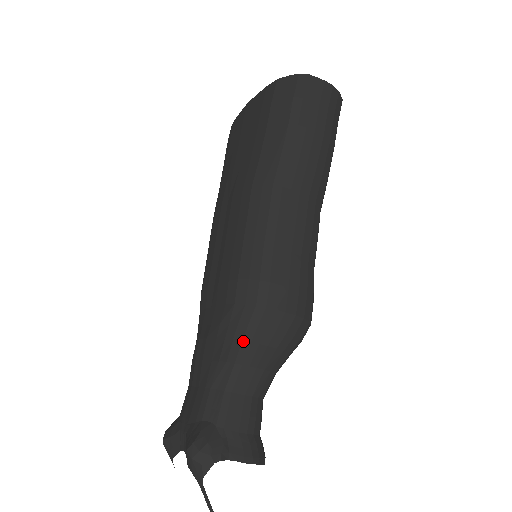
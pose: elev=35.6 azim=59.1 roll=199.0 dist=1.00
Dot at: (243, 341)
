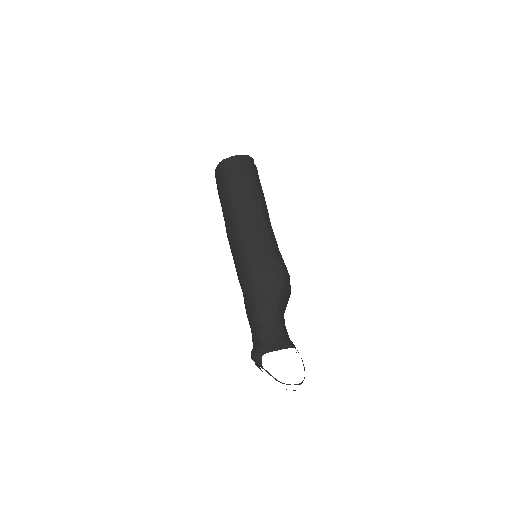
Dot at: (252, 298)
